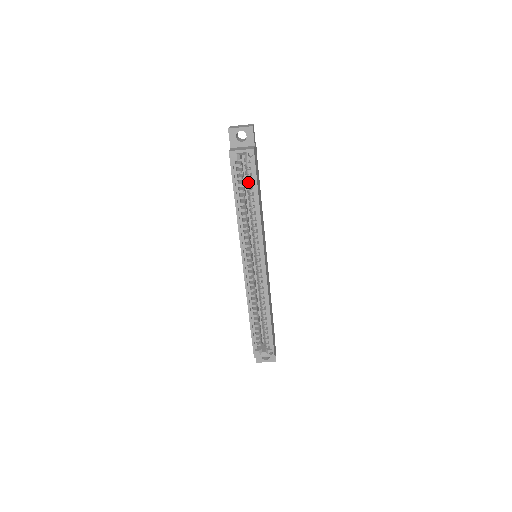
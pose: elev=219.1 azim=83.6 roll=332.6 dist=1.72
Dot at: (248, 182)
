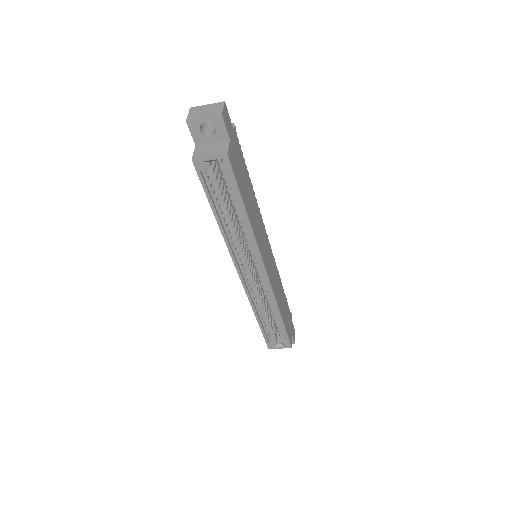
Dot at: (228, 190)
